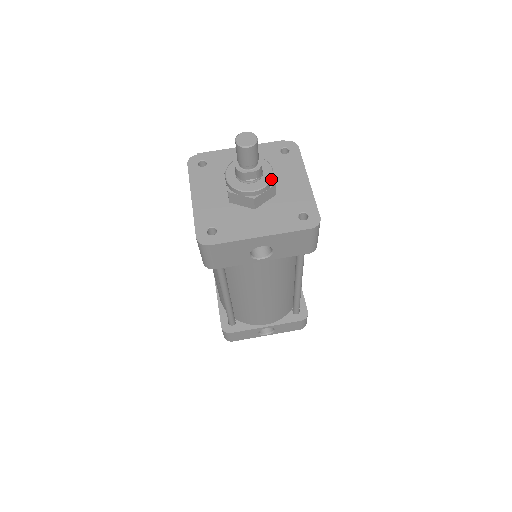
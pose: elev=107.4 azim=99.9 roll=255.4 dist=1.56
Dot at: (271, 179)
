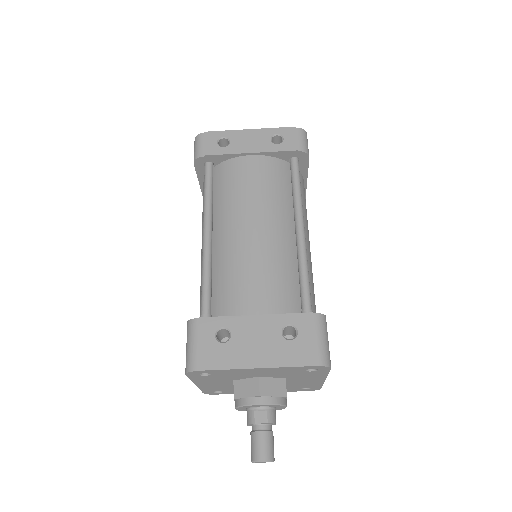
Dot at: occluded
